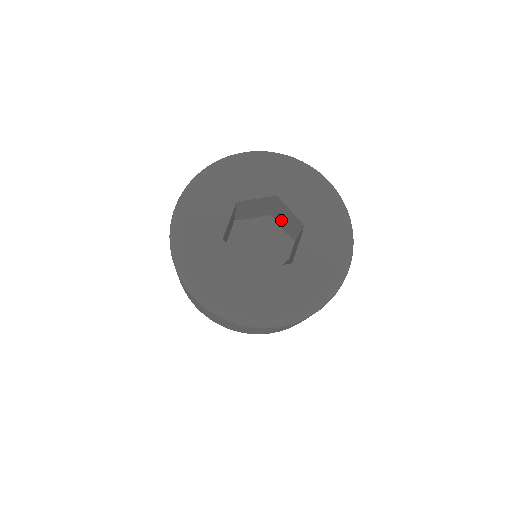
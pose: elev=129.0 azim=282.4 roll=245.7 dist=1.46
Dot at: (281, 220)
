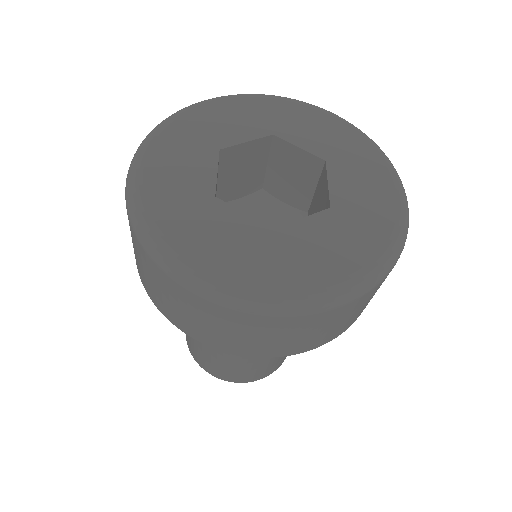
Dot at: occluded
